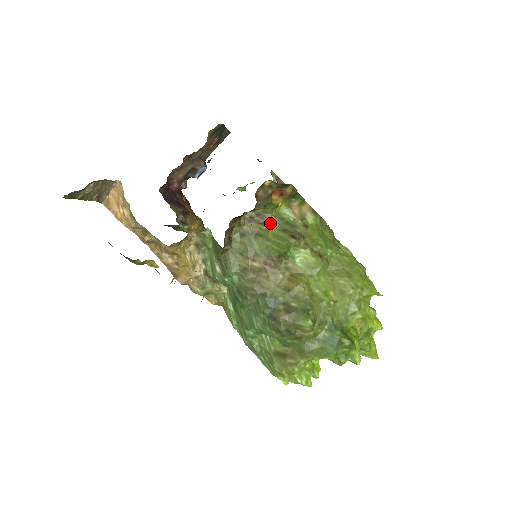
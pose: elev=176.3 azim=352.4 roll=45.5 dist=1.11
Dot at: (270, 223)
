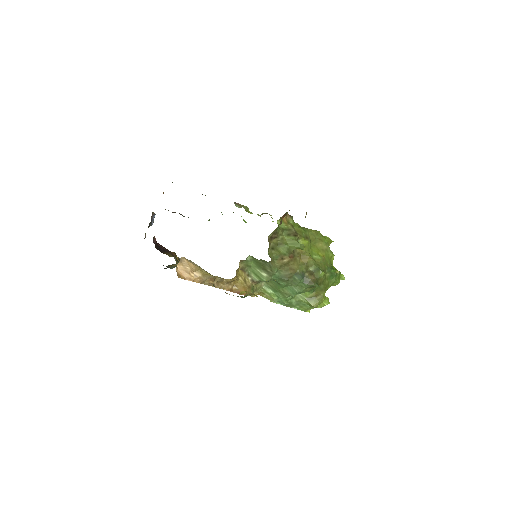
Dot at: (280, 235)
